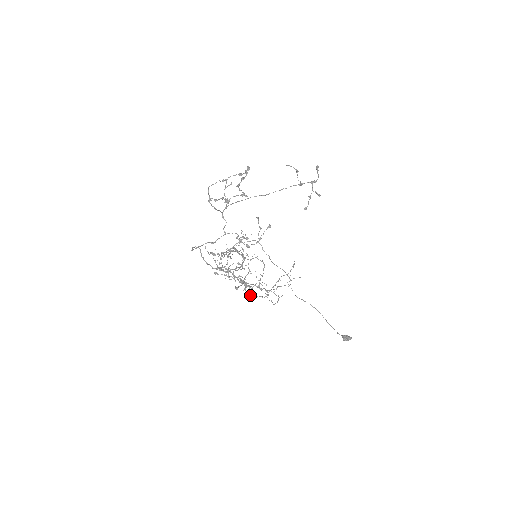
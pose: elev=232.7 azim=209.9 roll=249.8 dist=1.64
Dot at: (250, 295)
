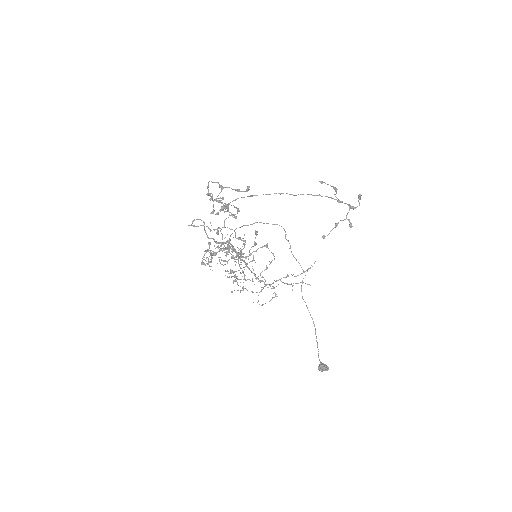
Dot at: occluded
